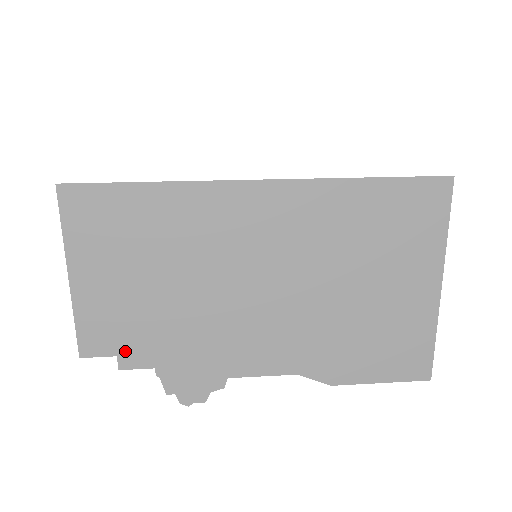
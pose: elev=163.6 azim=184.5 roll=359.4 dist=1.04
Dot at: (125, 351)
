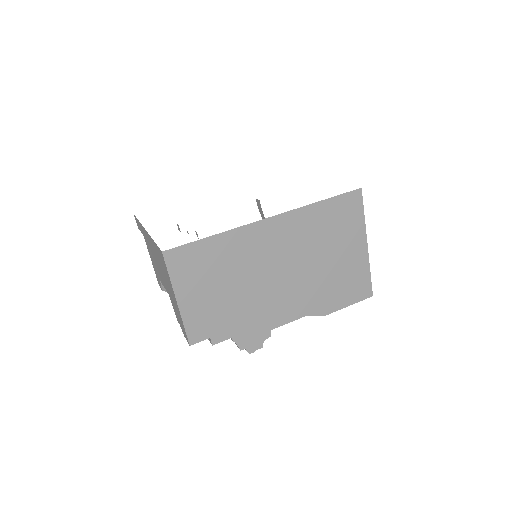
Dot at: (214, 333)
